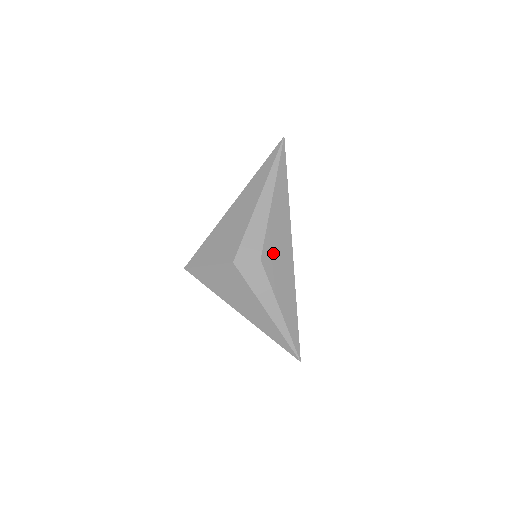
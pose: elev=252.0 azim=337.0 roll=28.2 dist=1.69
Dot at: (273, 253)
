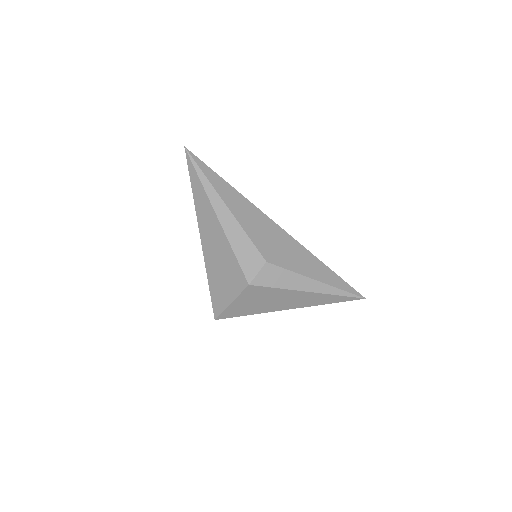
Dot at: (269, 246)
